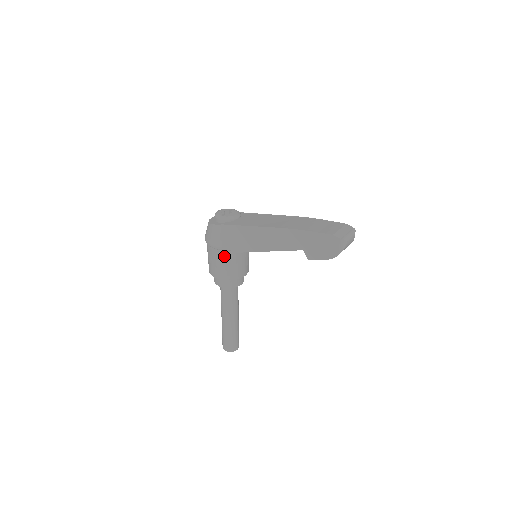
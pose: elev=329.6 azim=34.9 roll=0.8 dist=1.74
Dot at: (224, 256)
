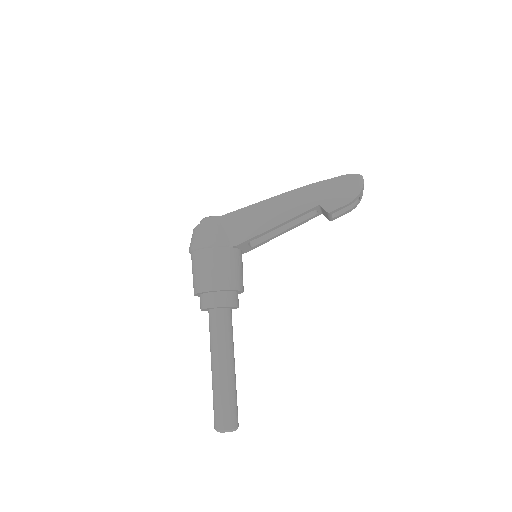
Dot at: (221, 255)
